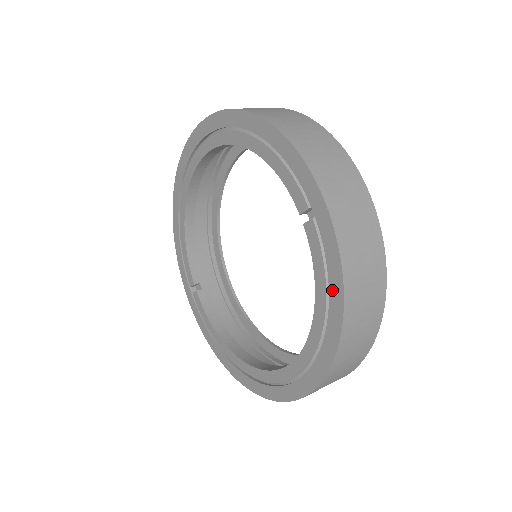
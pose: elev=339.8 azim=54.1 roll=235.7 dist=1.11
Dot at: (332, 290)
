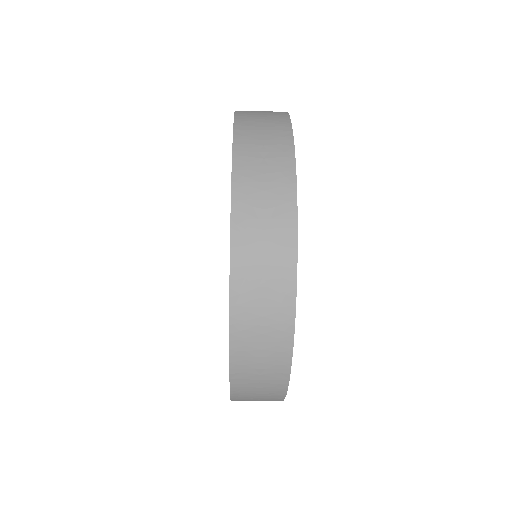
Dot at: occluded
